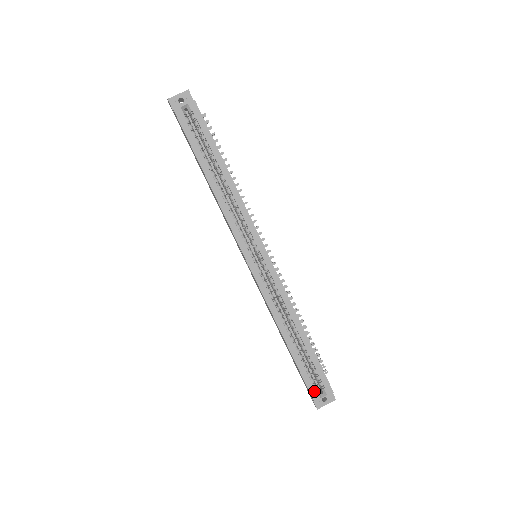
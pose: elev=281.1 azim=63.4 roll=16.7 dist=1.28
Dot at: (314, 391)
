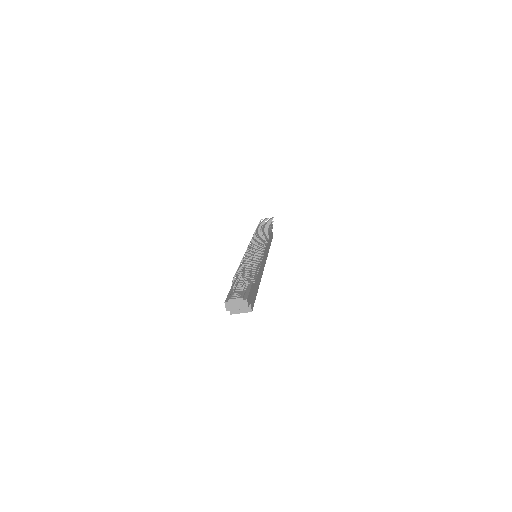
Dot at: occluded
